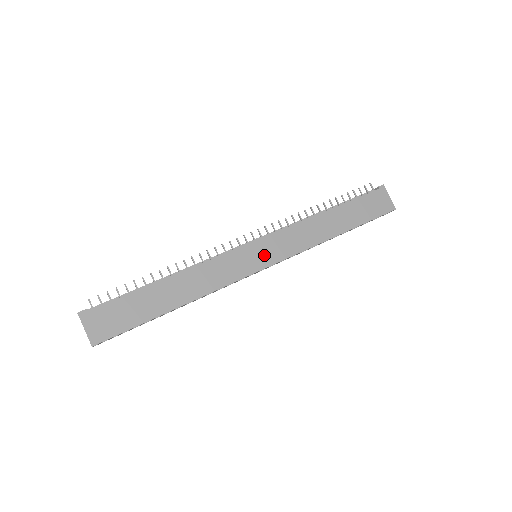
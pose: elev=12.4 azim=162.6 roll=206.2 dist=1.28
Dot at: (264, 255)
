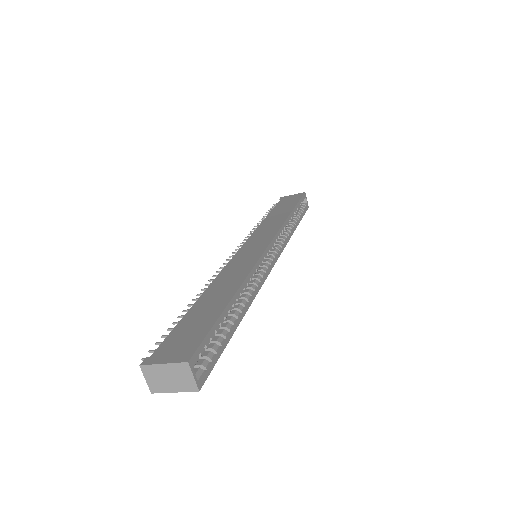
Dot at: (258, 244)
